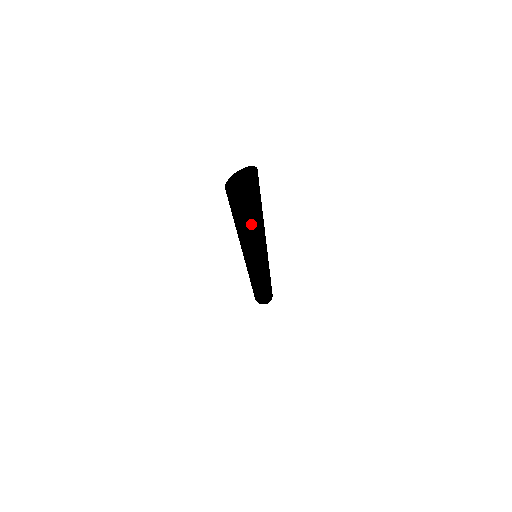
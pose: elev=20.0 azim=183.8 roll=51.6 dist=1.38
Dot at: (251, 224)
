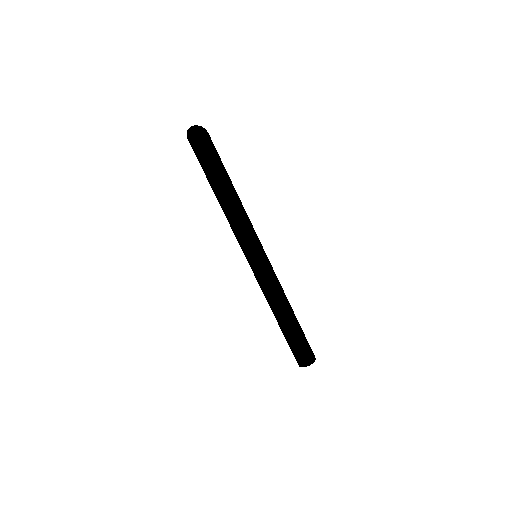
Dot at: (212, 181)
